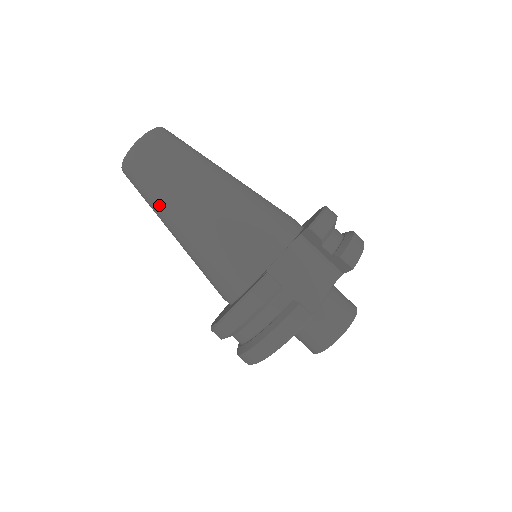
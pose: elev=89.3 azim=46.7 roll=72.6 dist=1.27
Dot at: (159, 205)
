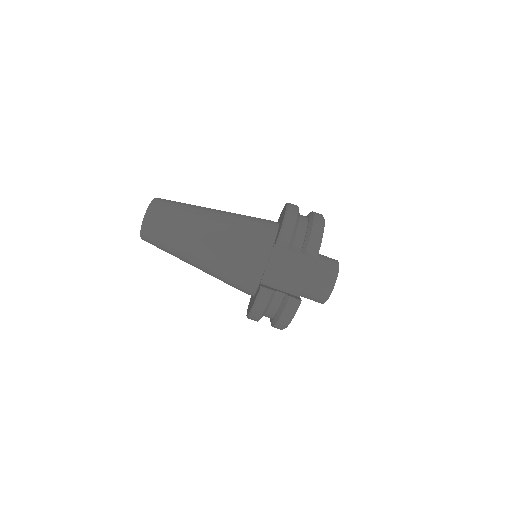
Dot at: (177, 256)
